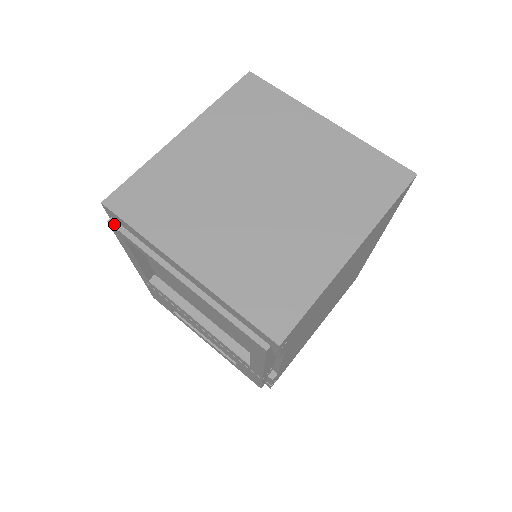
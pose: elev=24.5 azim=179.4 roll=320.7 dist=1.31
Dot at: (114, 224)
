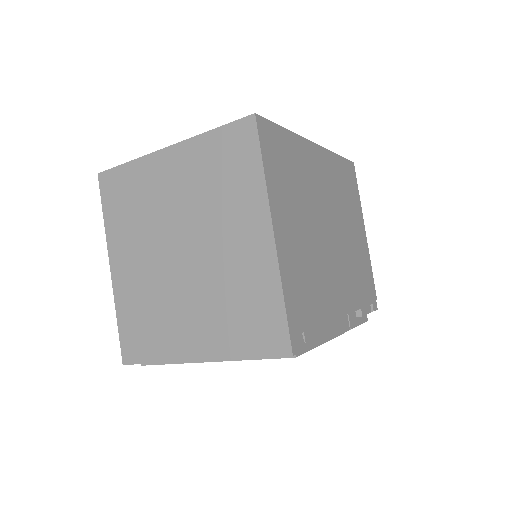
Dot at: (145, 364)
